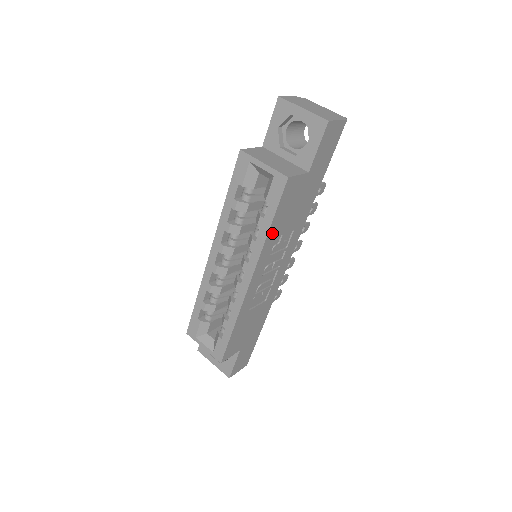
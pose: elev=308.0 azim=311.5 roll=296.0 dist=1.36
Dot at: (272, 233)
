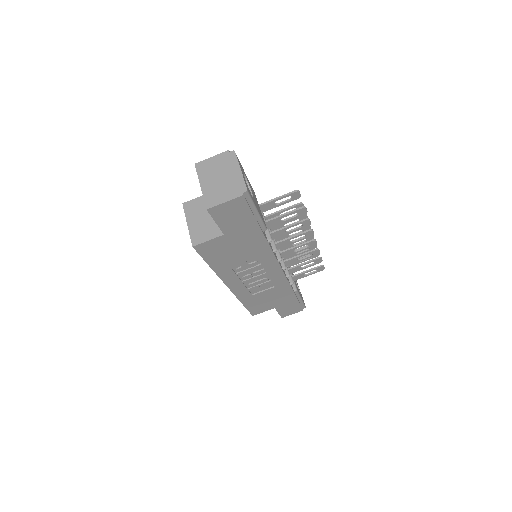
Dot at: (219, 267)
